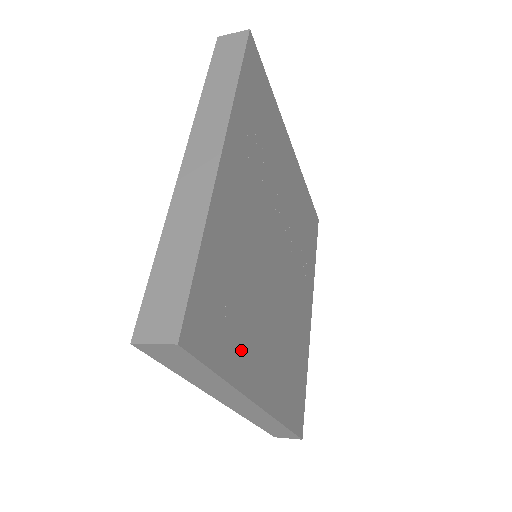
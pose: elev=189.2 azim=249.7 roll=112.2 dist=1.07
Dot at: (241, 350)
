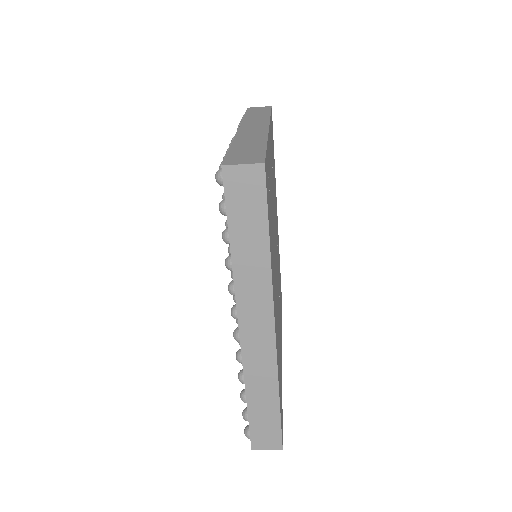
Dot at: (272, 257)
